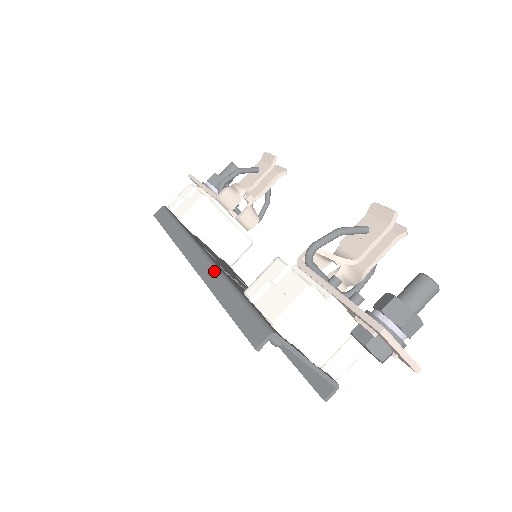
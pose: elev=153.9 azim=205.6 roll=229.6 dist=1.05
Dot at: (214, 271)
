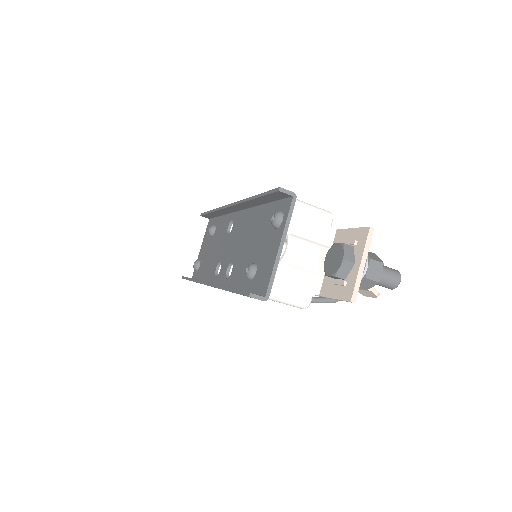
Dot at: occluded
